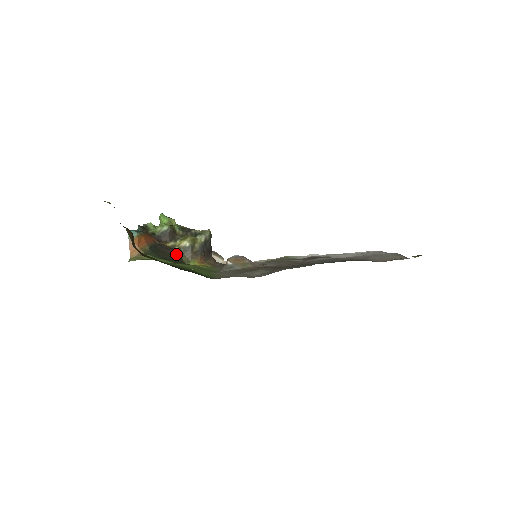
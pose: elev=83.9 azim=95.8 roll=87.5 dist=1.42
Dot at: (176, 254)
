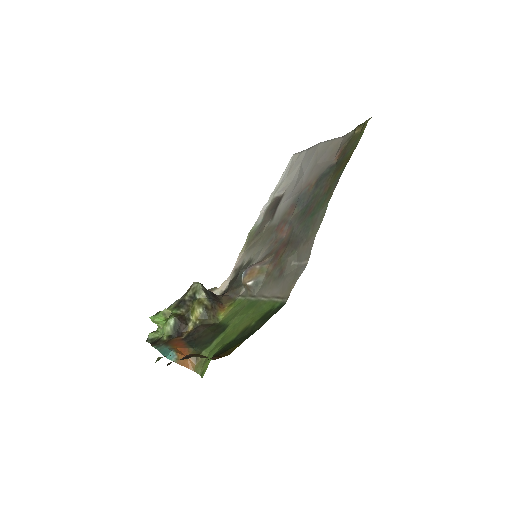
Dot at: (205, 326)
